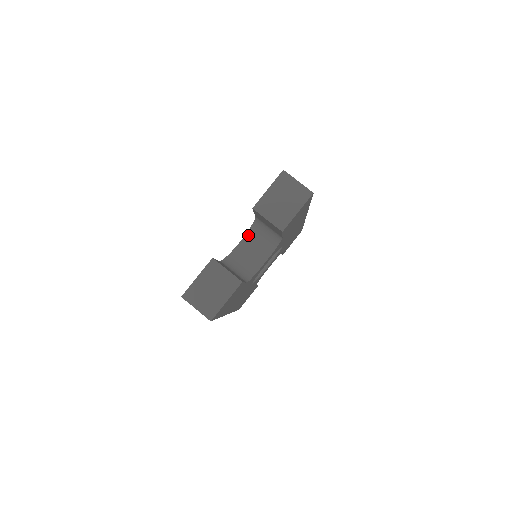
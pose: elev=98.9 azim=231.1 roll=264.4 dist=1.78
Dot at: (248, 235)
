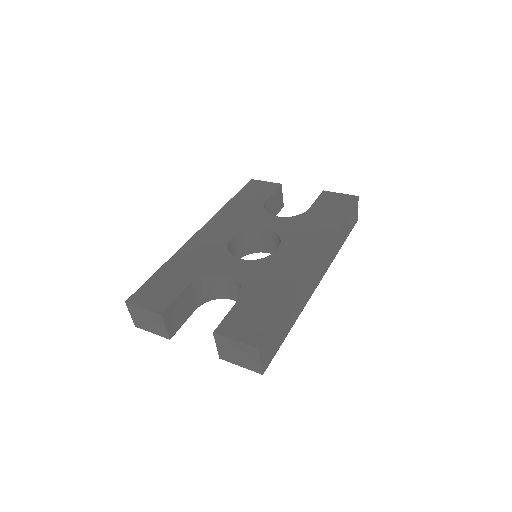
Dot at: (236, 281)
